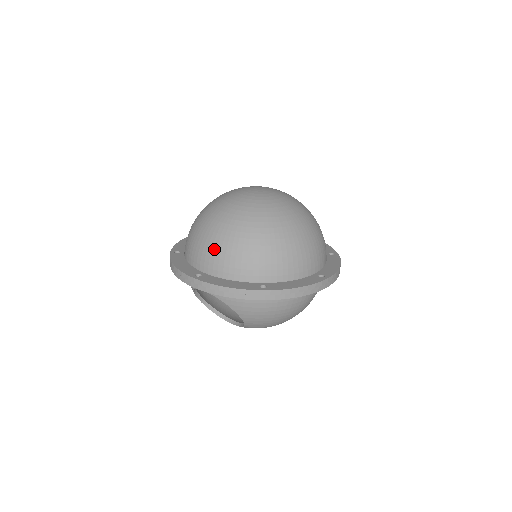
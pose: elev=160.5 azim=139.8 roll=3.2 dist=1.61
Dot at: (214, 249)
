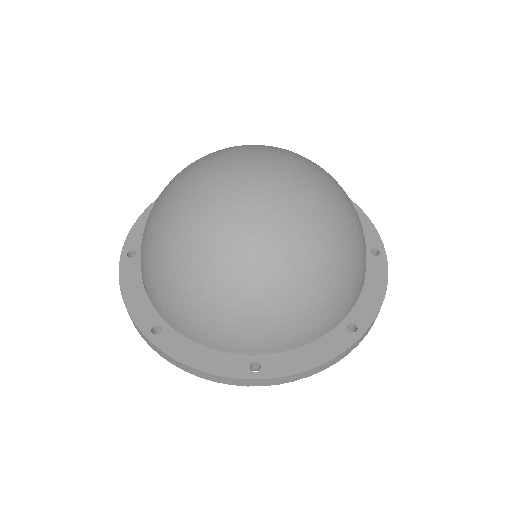
Dot at: (143, 237)
